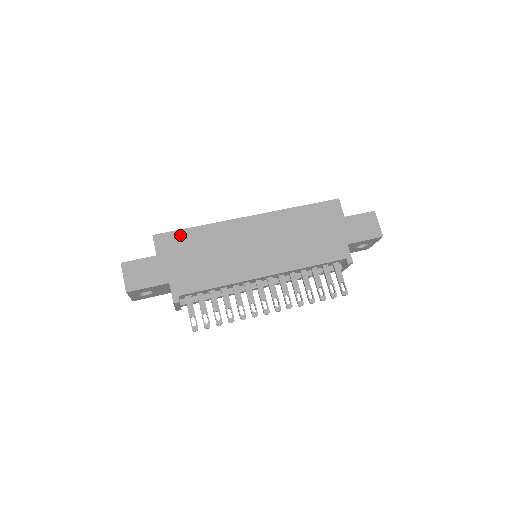
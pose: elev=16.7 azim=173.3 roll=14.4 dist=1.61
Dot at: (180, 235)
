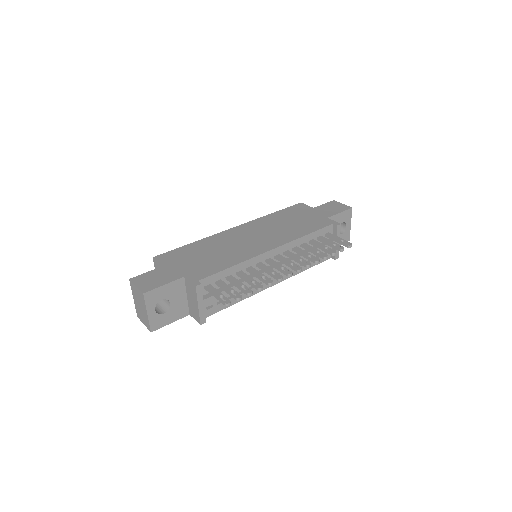
Dot at: (179, 251)
